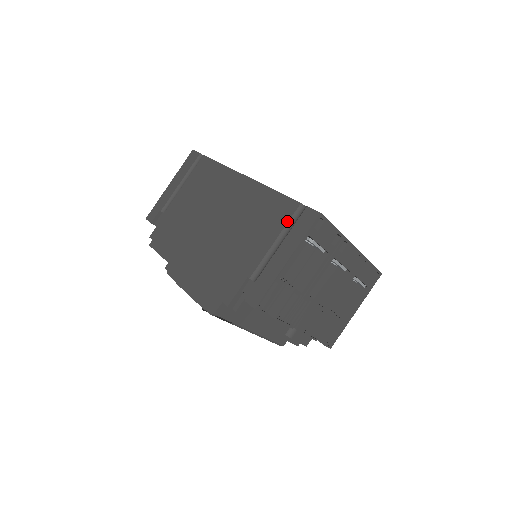
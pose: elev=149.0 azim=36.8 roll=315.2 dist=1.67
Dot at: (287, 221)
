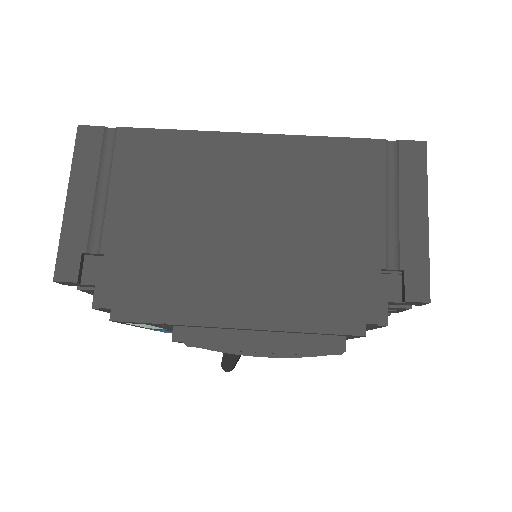
Dot at: (384, 170)
